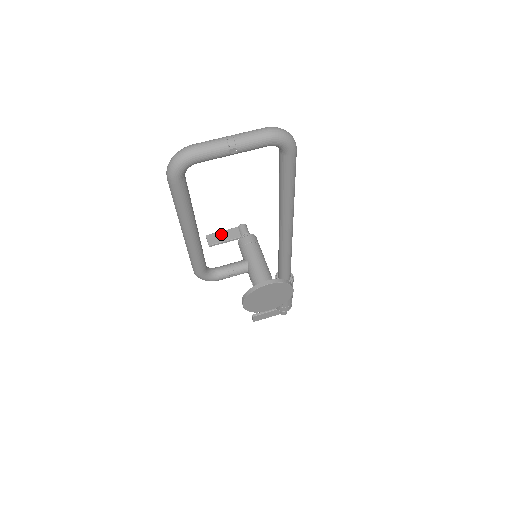
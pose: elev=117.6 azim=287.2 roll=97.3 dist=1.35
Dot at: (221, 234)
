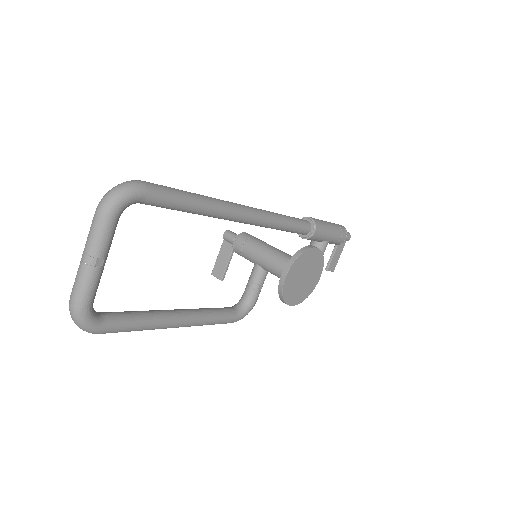
Dot at: (219, 261)
